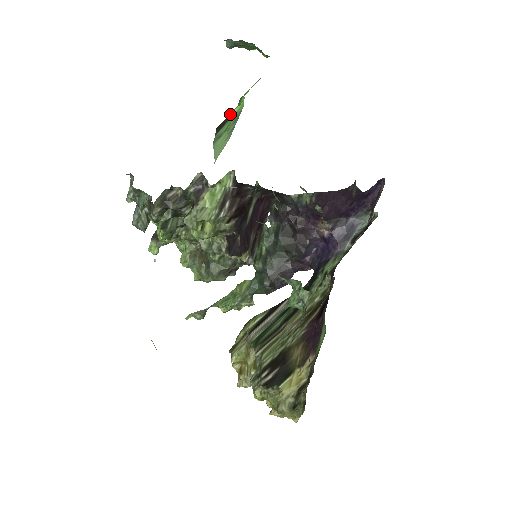
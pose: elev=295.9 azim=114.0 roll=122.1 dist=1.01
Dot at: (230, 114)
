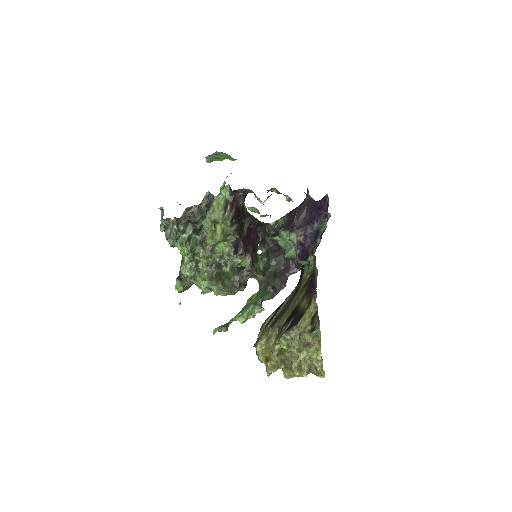
Dot at: occluded
